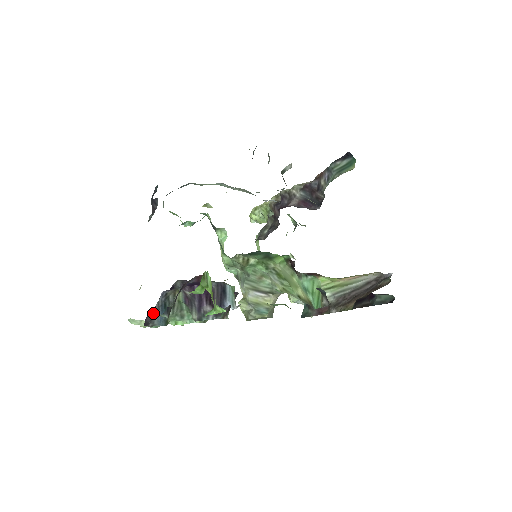
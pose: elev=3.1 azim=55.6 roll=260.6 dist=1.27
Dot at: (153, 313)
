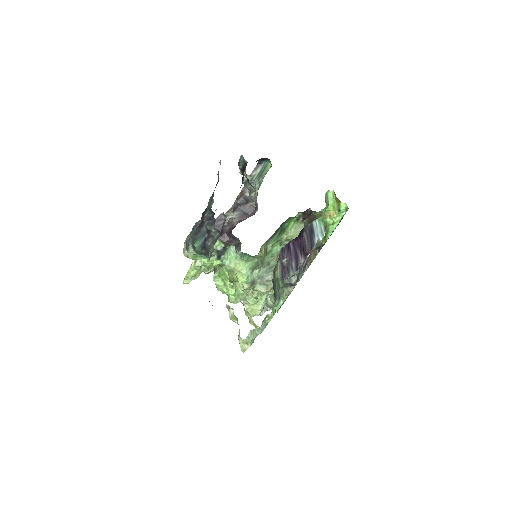
Dot at: occluded
